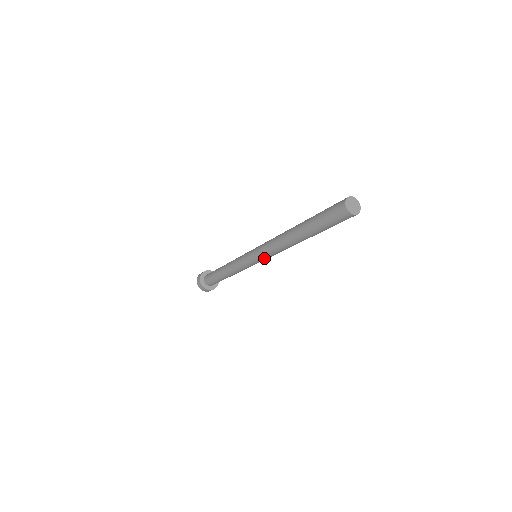
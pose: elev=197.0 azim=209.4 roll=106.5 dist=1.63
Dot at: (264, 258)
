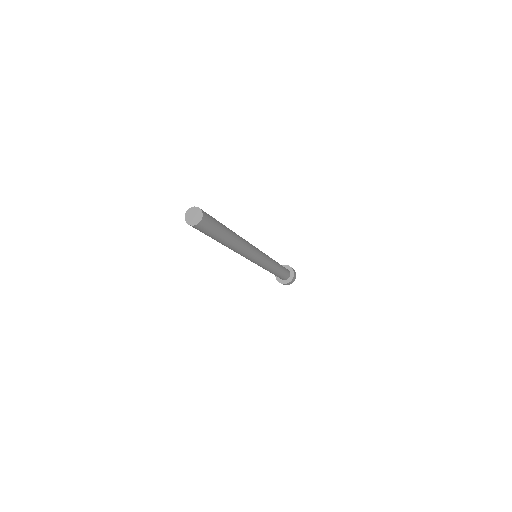
Dot at: (255, 257)
